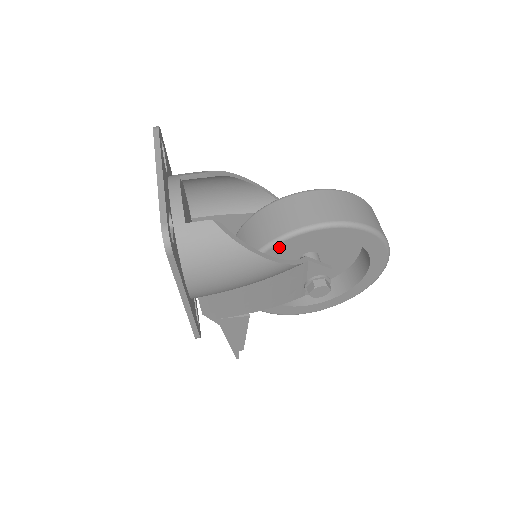
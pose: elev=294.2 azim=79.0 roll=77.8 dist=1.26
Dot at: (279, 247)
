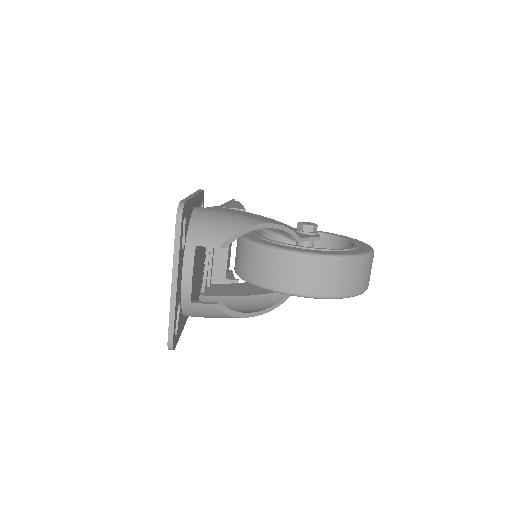
Dot at: occluded
